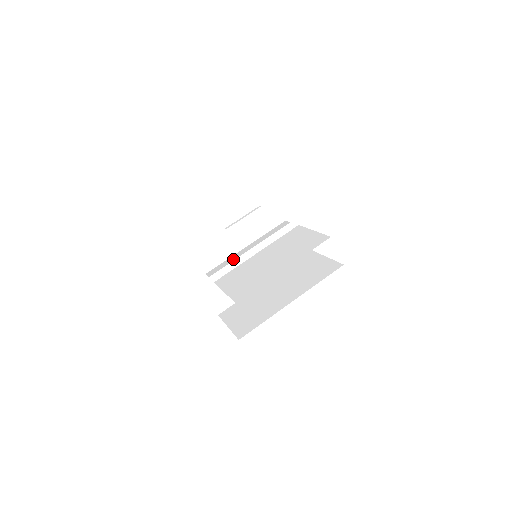
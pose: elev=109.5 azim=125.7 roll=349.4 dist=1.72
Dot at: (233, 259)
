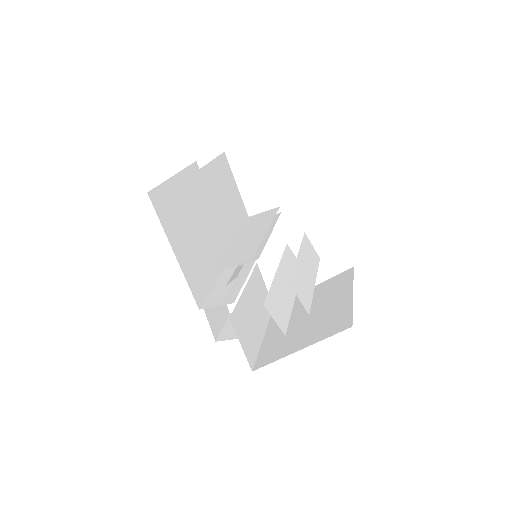
Dot at: occluded
